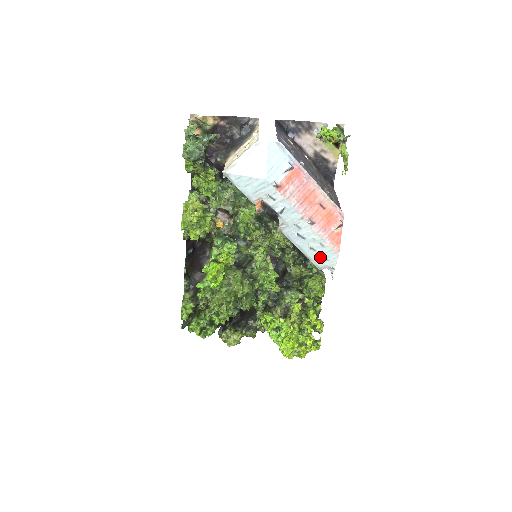
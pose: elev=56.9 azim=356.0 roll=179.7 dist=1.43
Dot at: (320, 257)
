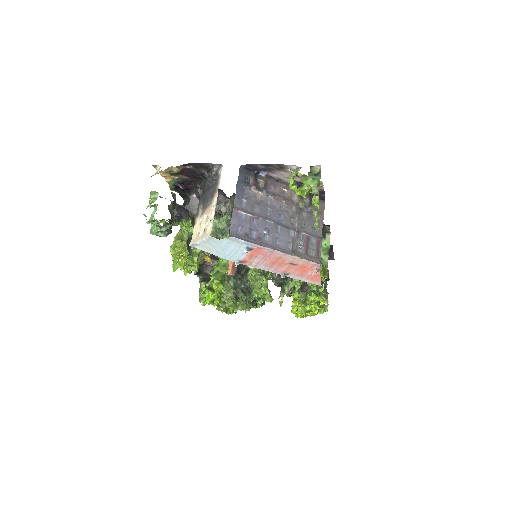
Dot at: occluded
